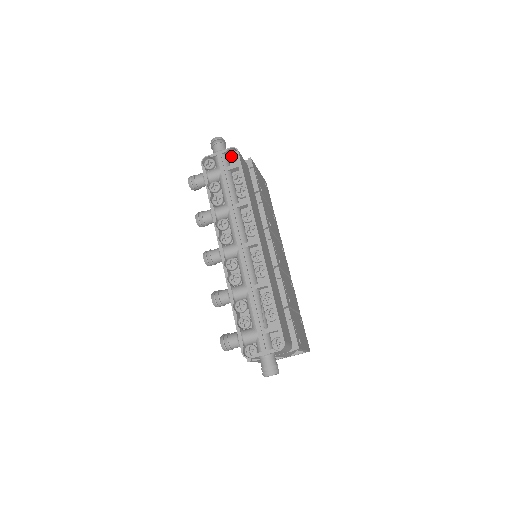
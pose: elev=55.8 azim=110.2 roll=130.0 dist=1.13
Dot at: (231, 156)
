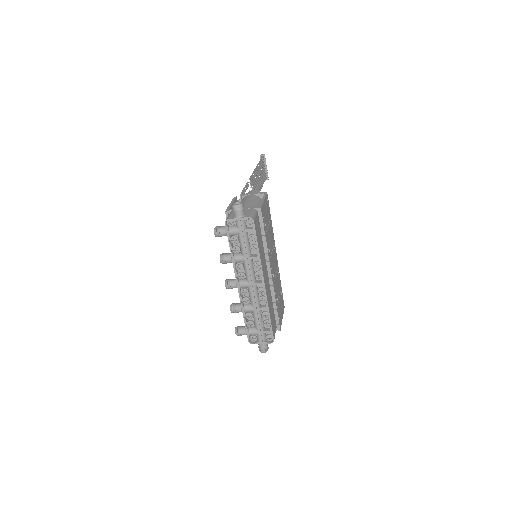
Dot at: (248, 219)
